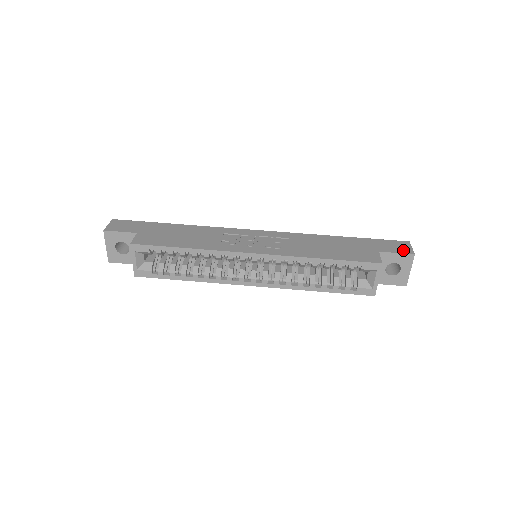
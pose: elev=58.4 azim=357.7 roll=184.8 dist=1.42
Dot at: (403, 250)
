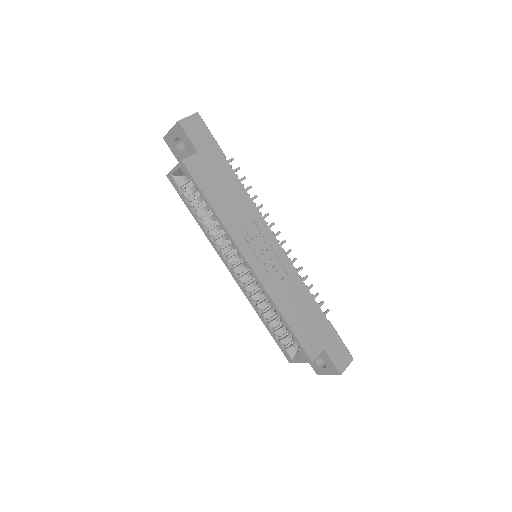
Dot at: (339, 364)
